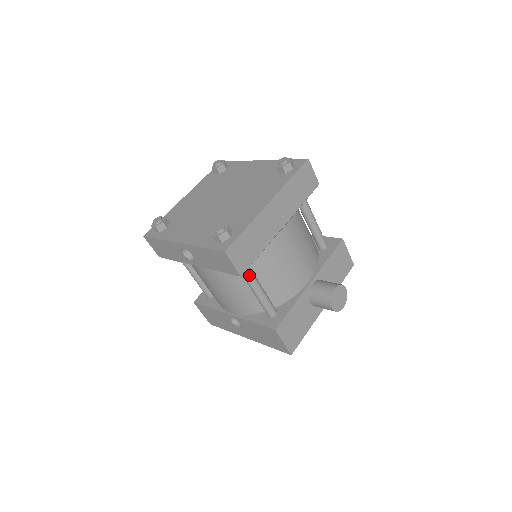
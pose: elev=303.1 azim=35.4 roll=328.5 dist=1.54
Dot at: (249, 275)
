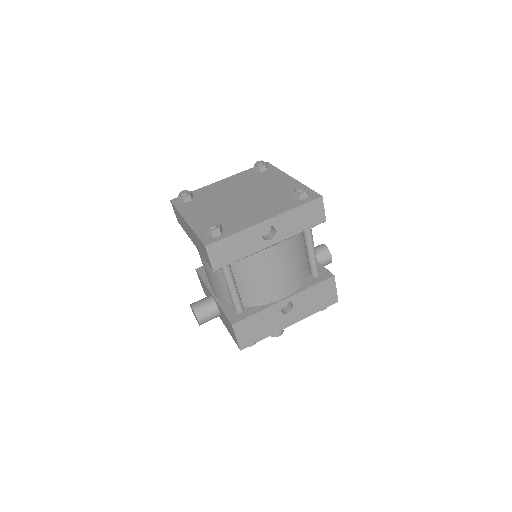
Dot at: occluded
